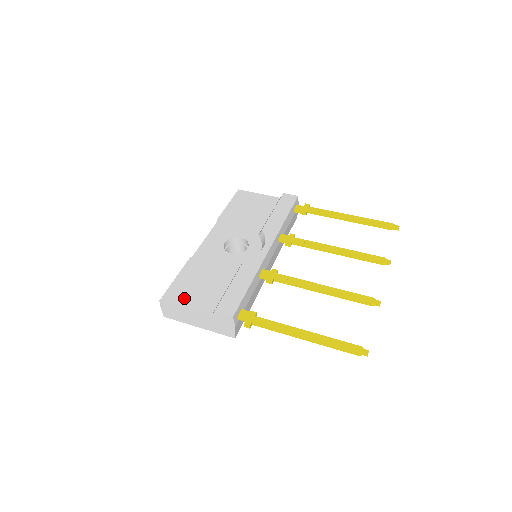
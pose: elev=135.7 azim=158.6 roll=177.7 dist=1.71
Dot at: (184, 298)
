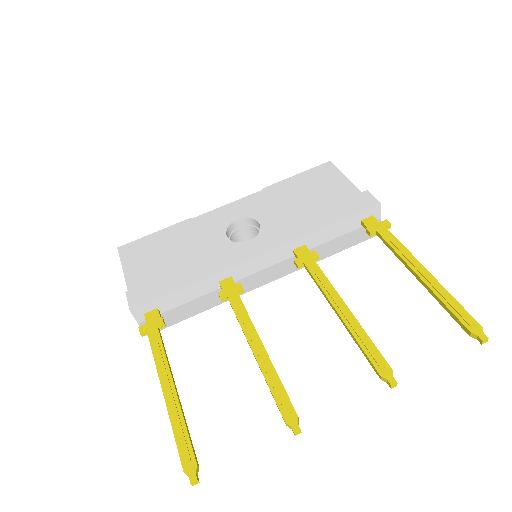
Dot at: (134, 259)
